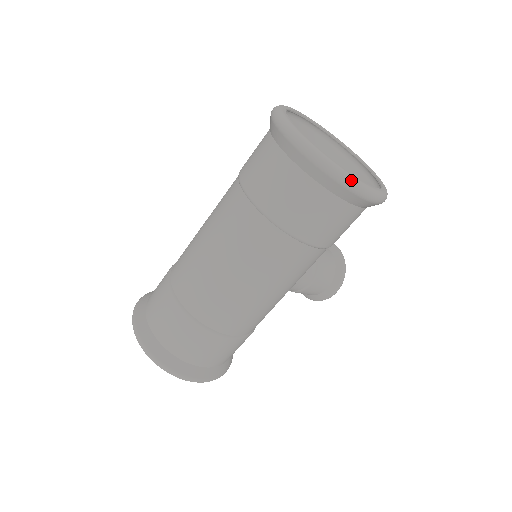
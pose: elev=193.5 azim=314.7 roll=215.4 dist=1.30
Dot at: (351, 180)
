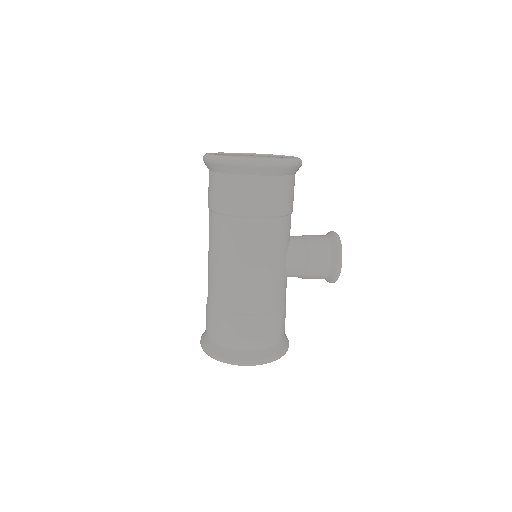
Dot at: (236, 159)
